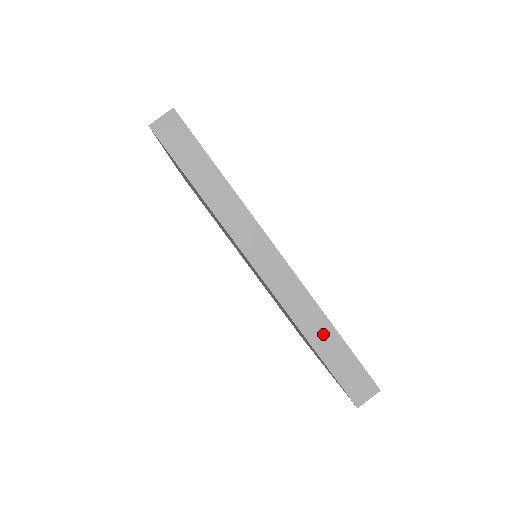
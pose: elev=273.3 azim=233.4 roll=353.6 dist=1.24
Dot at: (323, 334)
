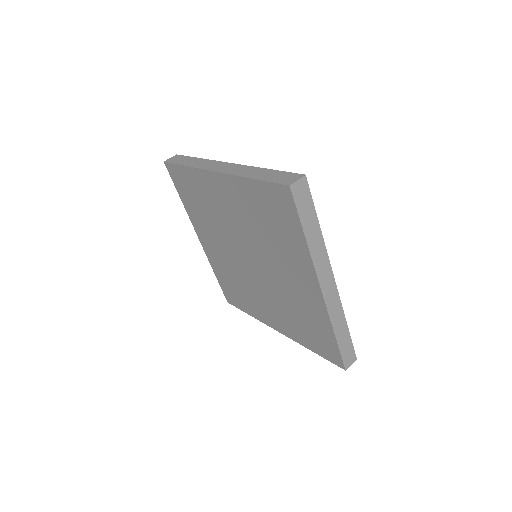
Dot at: (259, 173)
